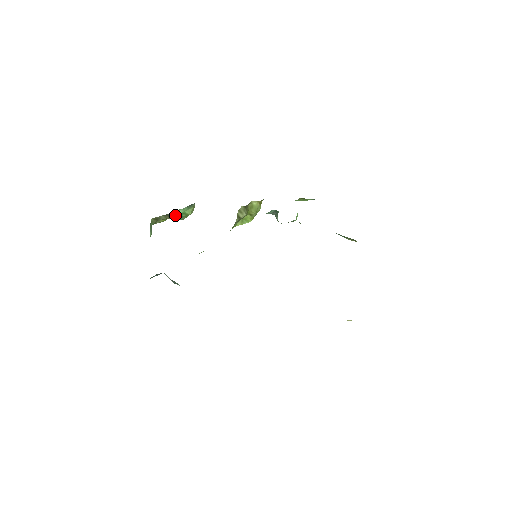
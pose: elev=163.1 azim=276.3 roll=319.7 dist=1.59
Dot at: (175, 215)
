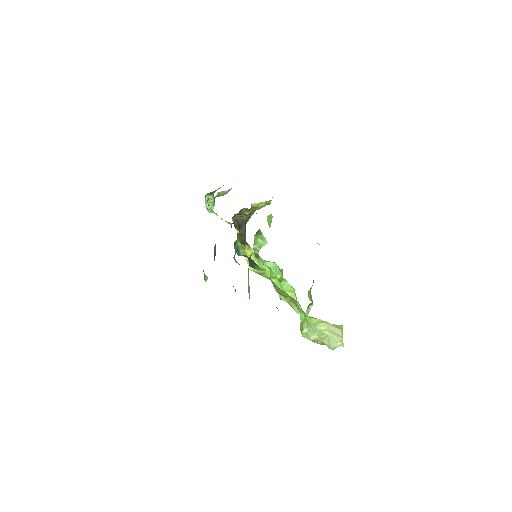
Dot at: occluded
